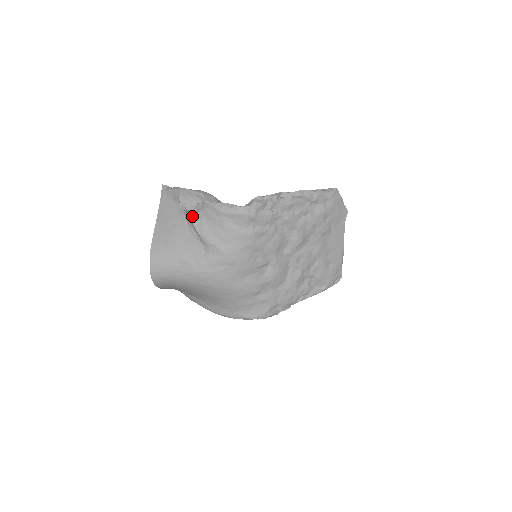
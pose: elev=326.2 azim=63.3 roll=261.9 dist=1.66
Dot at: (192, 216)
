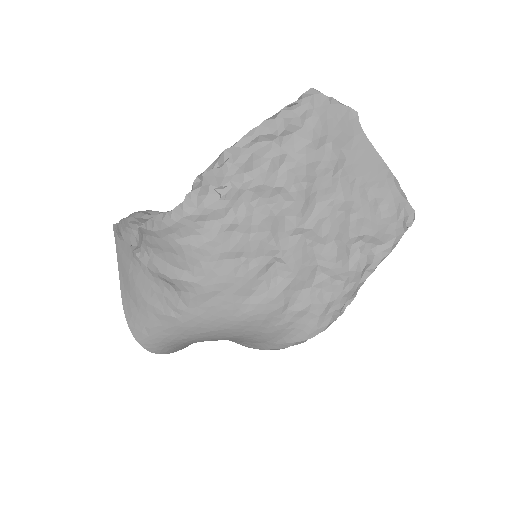
Dot at: (138, 253)
